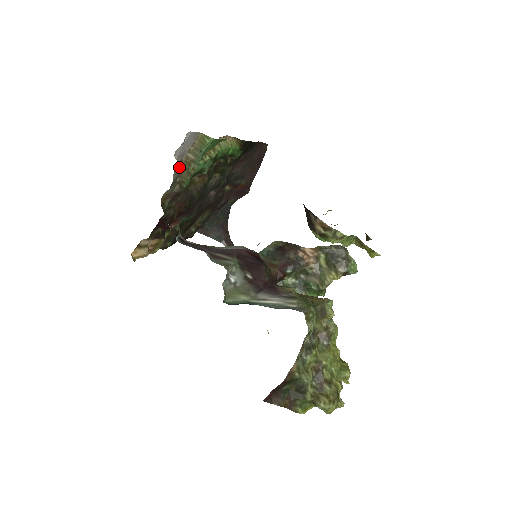
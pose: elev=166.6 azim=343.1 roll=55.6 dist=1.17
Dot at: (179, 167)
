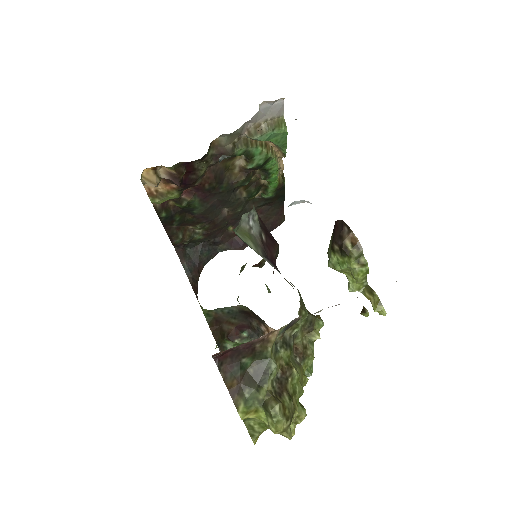
Dot at: (247, 128)
